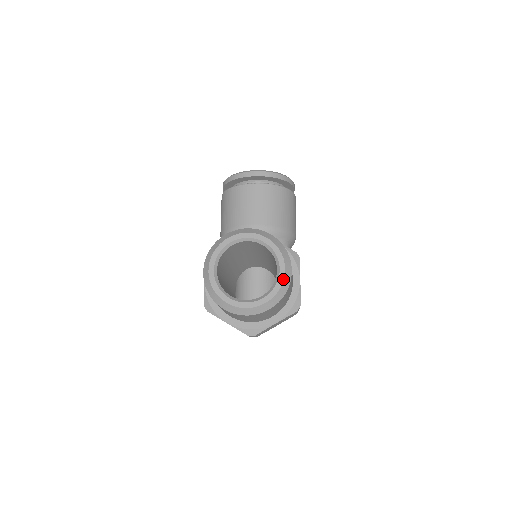
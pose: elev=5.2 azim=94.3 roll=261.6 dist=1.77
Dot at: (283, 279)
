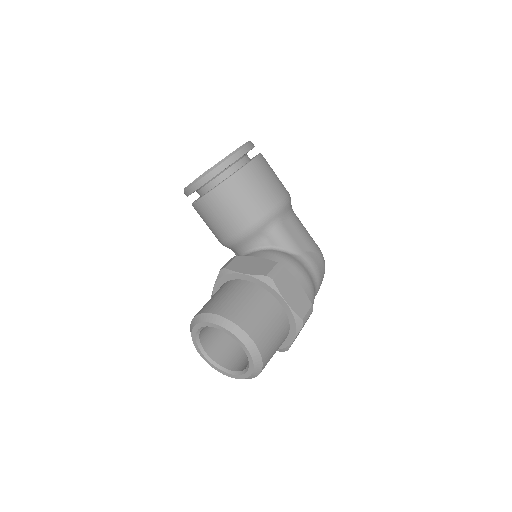
Dot at: (249, 354)
